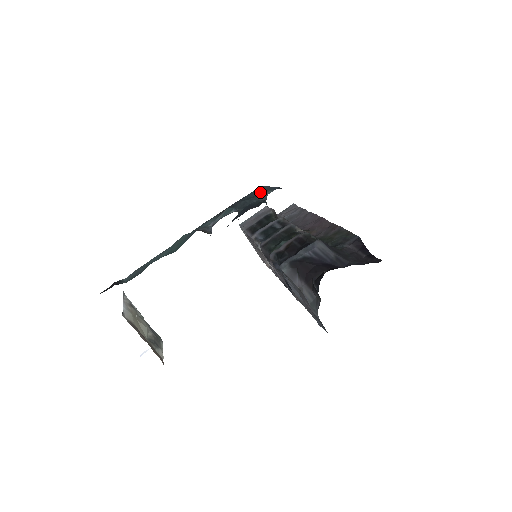
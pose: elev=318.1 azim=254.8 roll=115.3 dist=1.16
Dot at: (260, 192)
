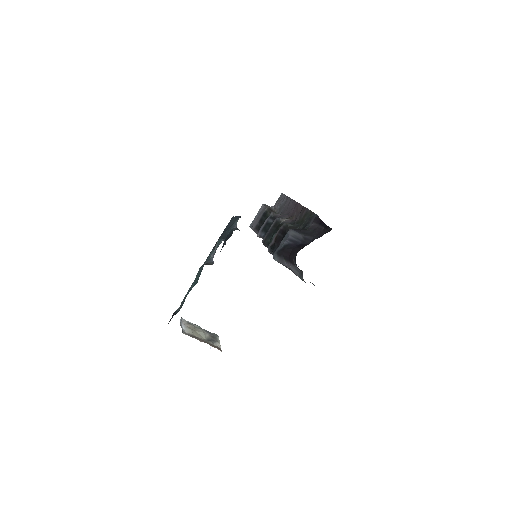
Dot at: (232, 222)
